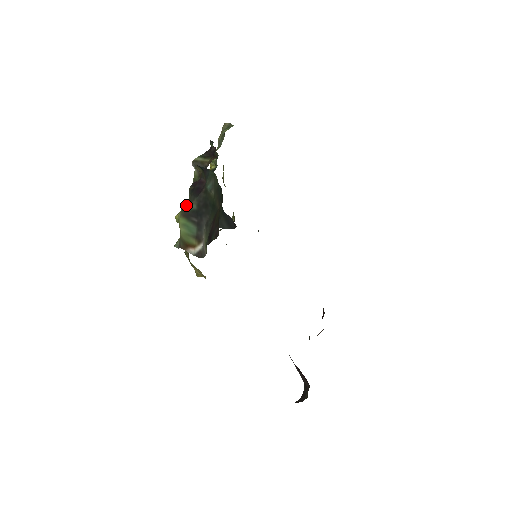
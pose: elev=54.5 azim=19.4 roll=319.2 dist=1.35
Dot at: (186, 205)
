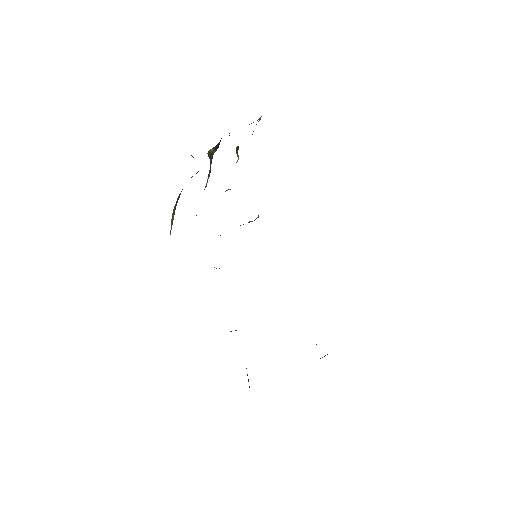
Dot at: occluded
